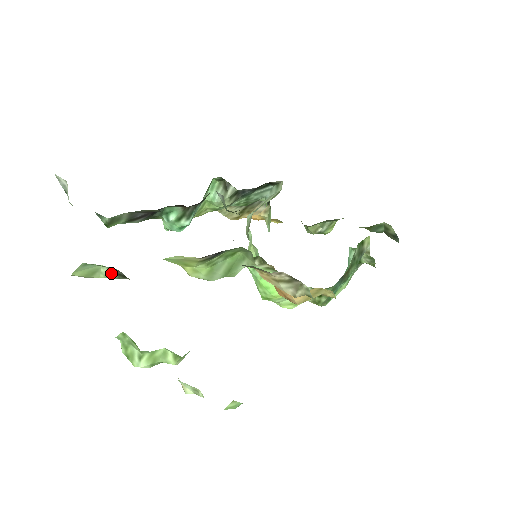
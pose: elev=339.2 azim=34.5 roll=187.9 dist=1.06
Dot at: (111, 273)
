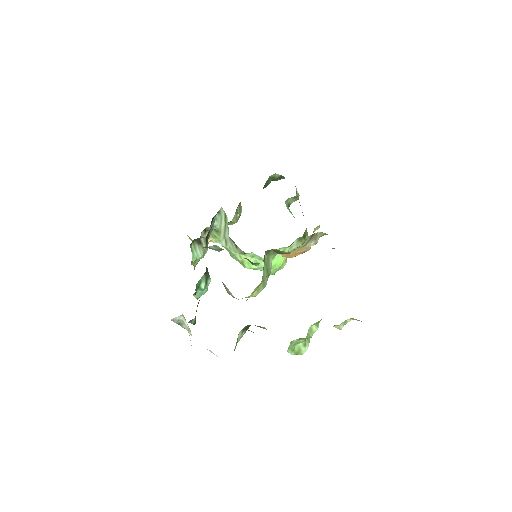
Dot at: (243, 332)
